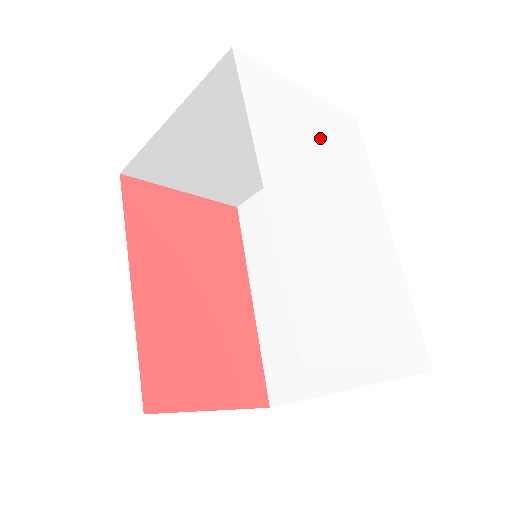
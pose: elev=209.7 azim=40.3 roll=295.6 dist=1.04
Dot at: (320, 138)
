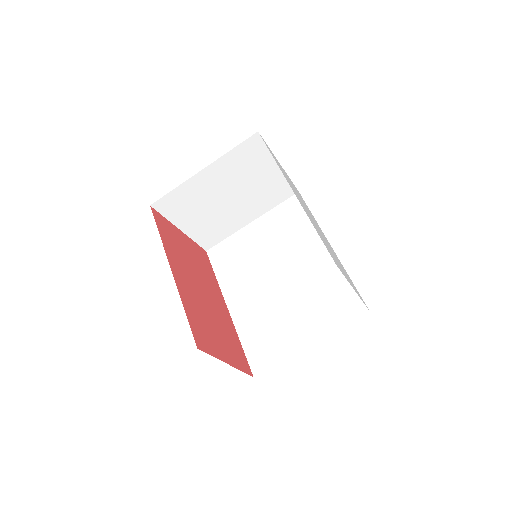
Dot at: (295, 189)
